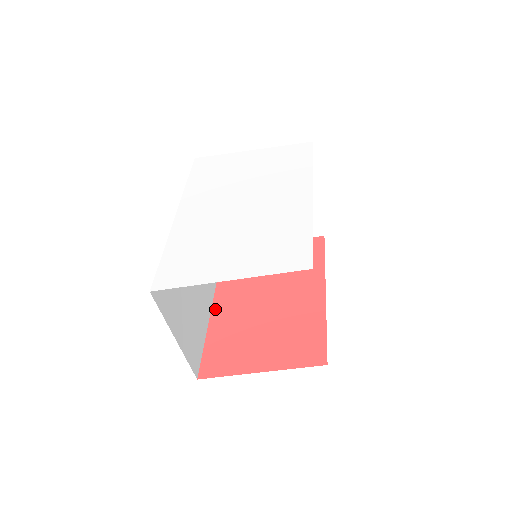
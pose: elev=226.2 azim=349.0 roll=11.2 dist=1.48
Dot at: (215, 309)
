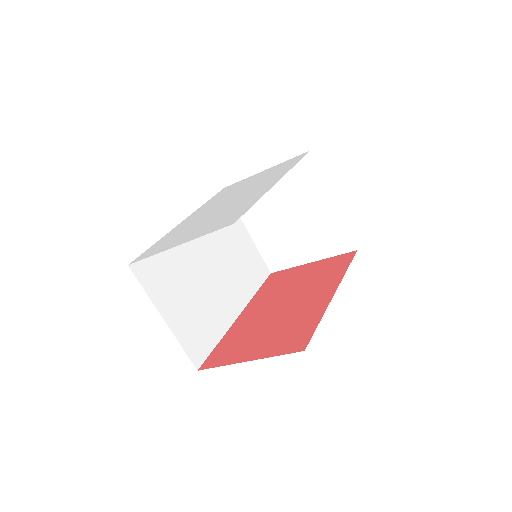
Dot at: (239, 319)
